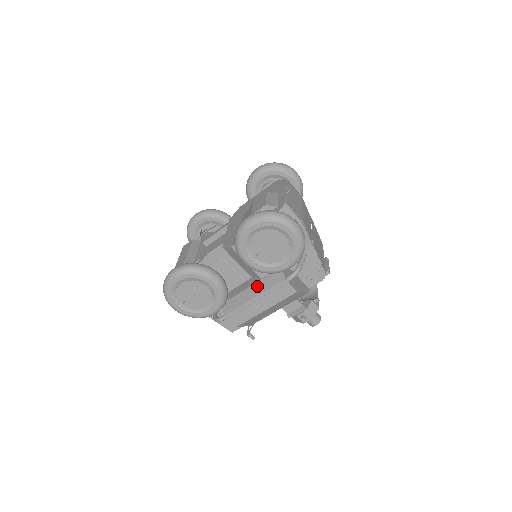
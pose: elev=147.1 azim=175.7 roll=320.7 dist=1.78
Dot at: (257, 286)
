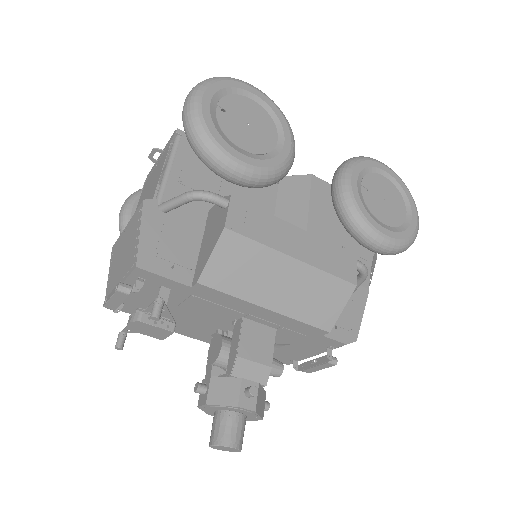
Dot at: occluded
